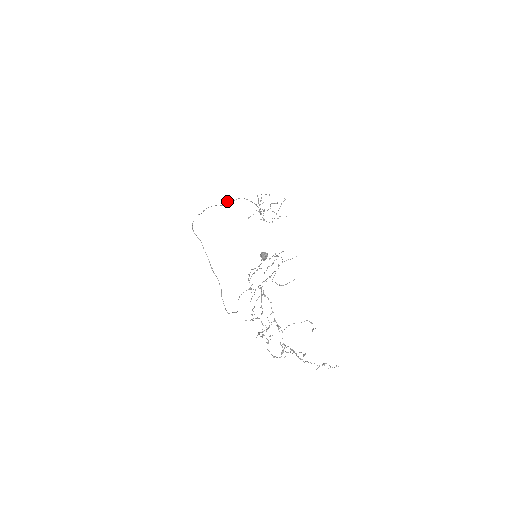
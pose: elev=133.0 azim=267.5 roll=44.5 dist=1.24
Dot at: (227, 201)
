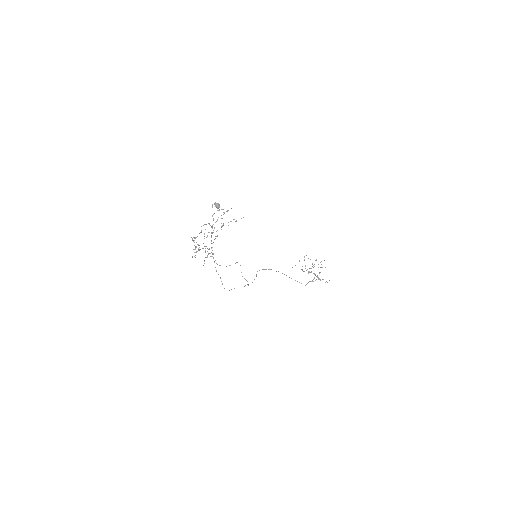
Dot at: (308, 282)
